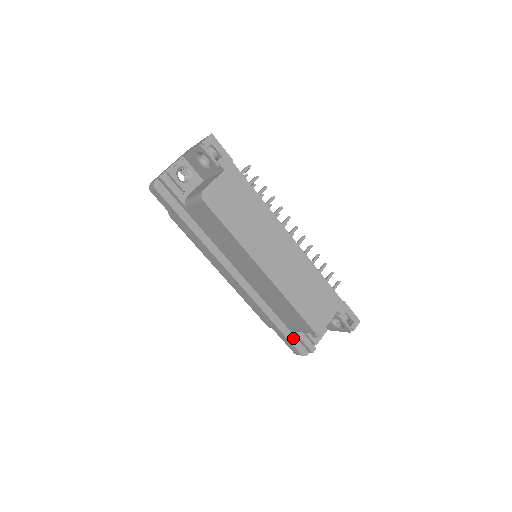
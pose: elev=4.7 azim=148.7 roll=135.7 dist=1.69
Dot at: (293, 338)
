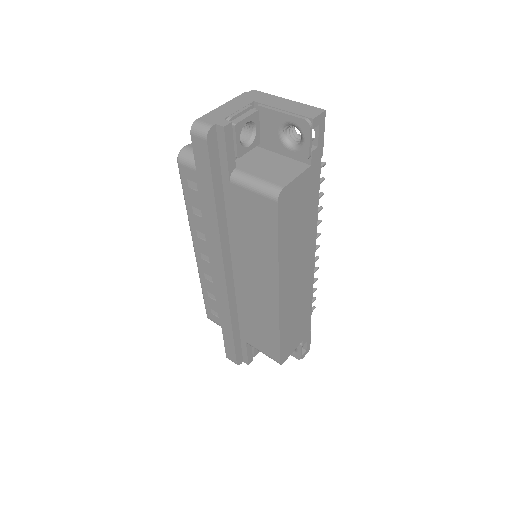
Dot at: (239, 347)
